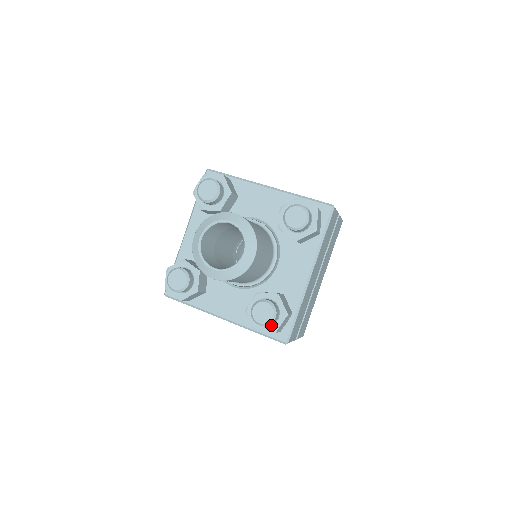
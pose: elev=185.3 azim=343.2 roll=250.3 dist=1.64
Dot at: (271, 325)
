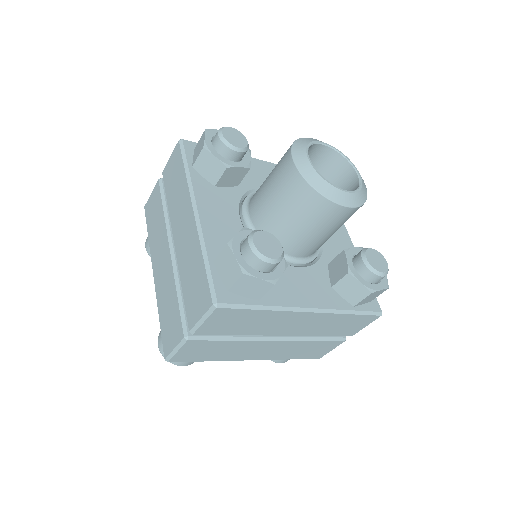
Dot at: (380, 280)
